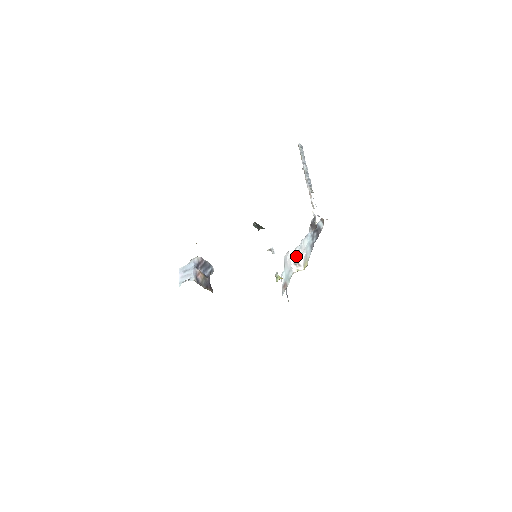
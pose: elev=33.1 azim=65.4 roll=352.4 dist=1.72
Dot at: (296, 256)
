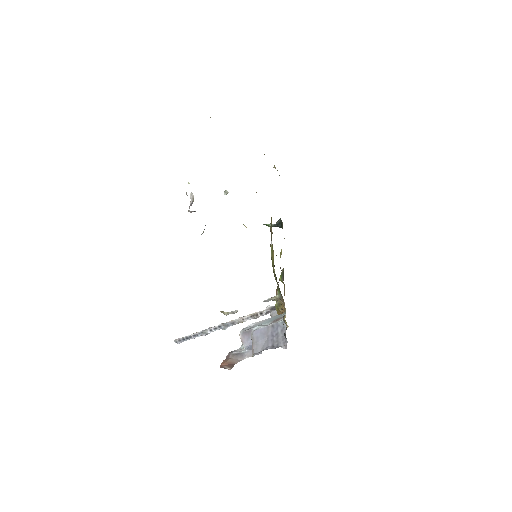
Dot at: occluded
